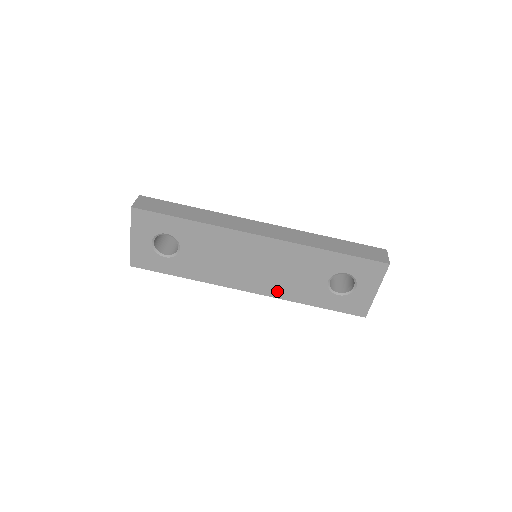
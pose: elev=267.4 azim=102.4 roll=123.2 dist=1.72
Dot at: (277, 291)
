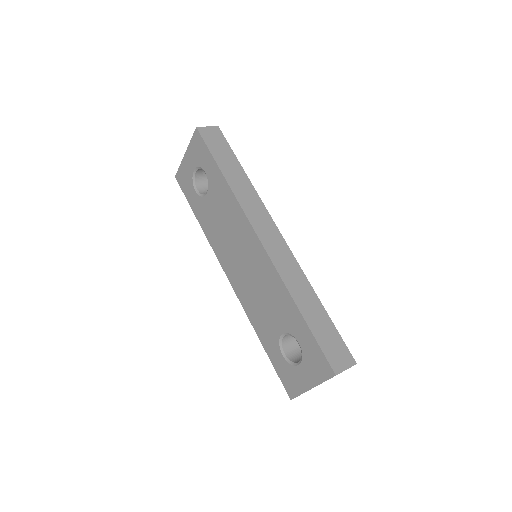
Dot at: (245, 300)
